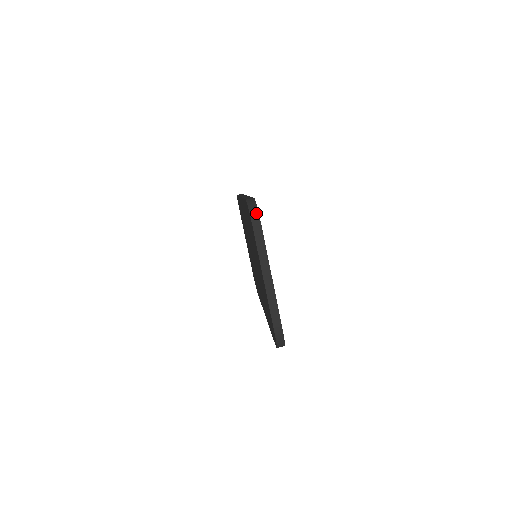
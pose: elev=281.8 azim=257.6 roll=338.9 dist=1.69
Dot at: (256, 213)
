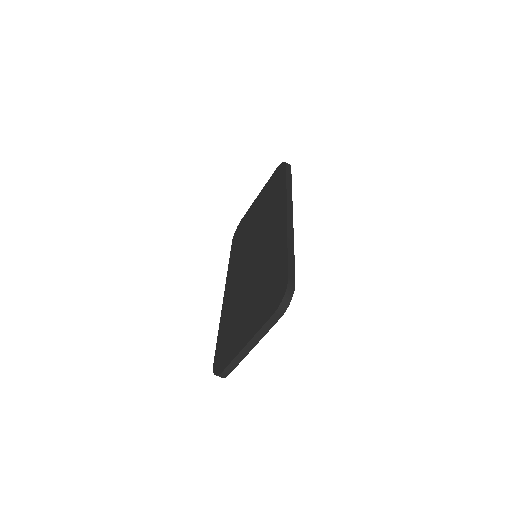
Dot at: (286, 306)
